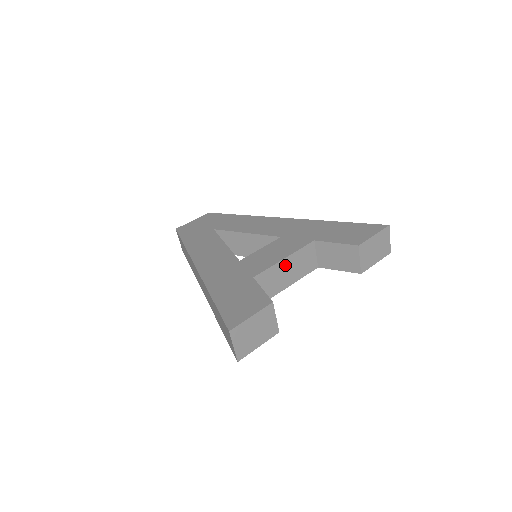
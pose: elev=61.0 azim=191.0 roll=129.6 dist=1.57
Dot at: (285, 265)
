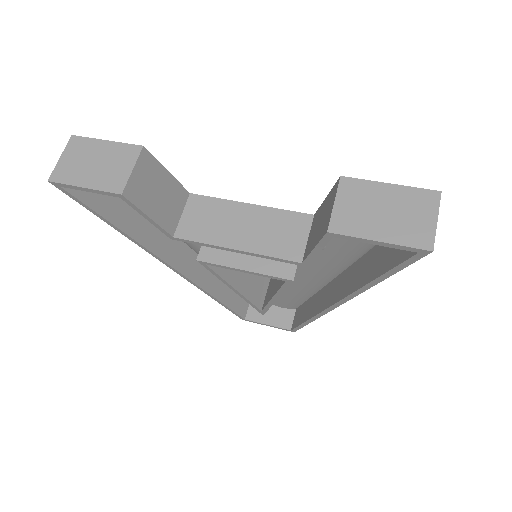
Dot at: (245, 214)
